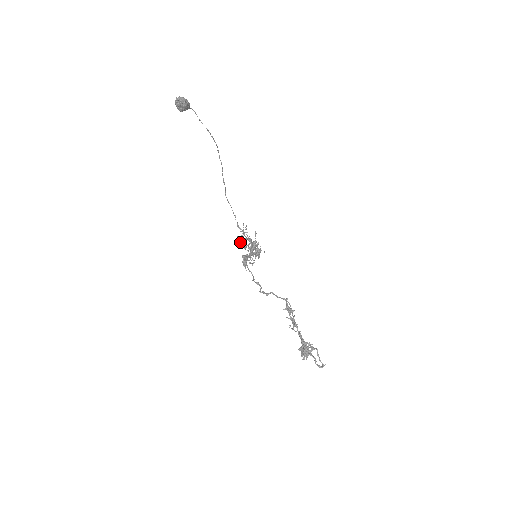
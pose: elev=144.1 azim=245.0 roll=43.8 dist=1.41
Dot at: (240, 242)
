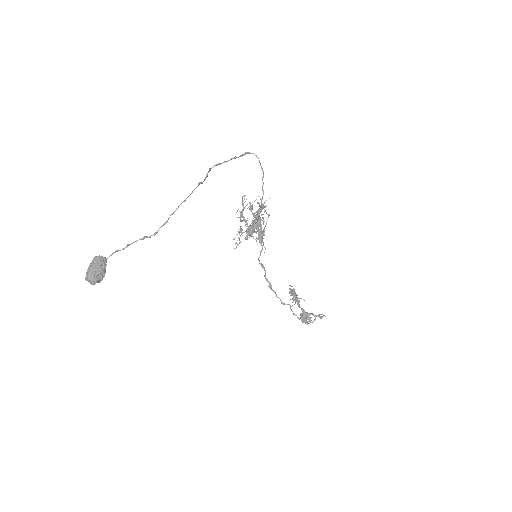
Dot at: occluded
